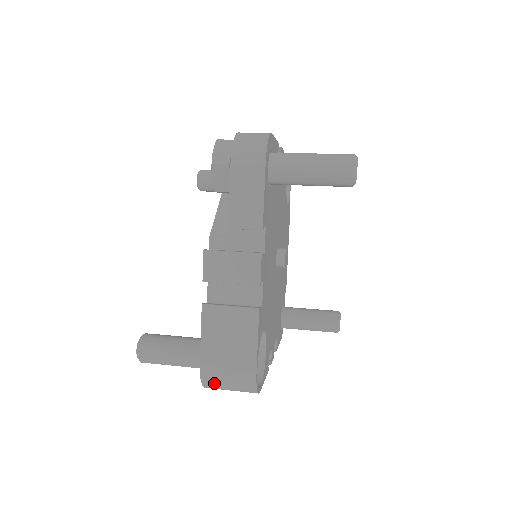
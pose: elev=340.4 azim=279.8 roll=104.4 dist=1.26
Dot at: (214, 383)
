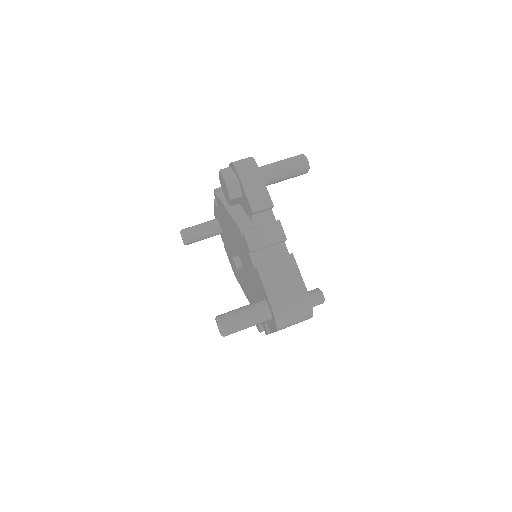
Dot at: (284, 317)
